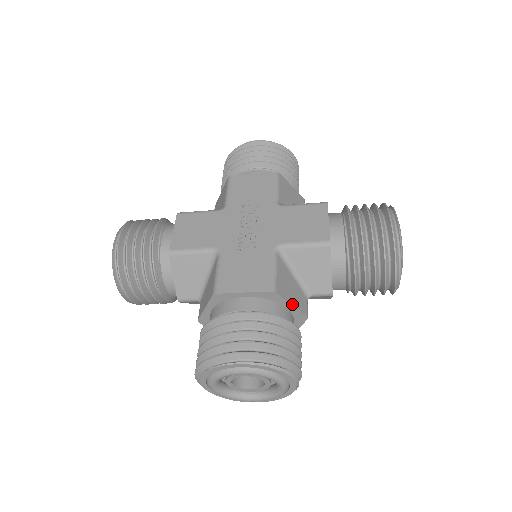
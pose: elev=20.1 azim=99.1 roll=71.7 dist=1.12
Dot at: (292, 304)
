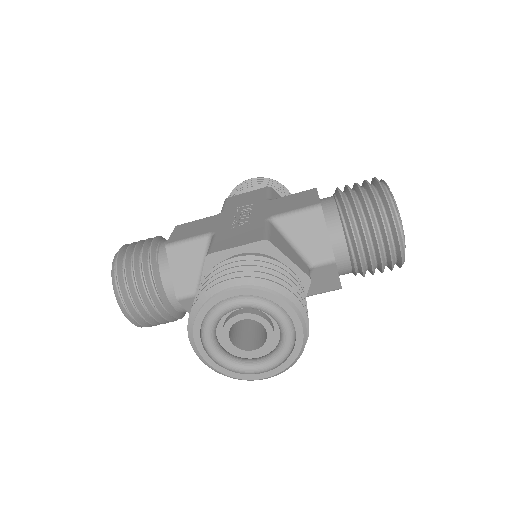
Dot at: (289, 259)
